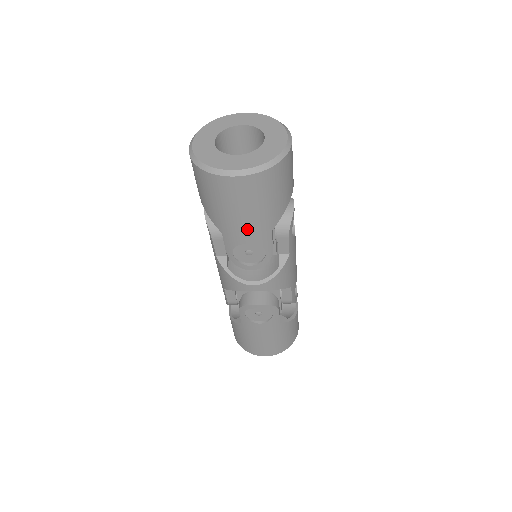
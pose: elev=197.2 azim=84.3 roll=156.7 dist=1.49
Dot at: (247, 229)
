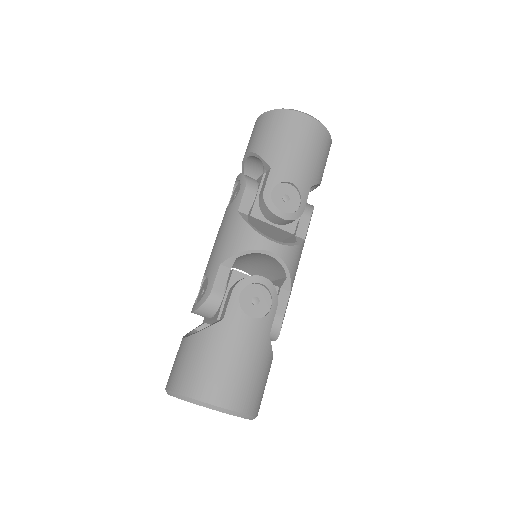
Dot at: (298, 167)
